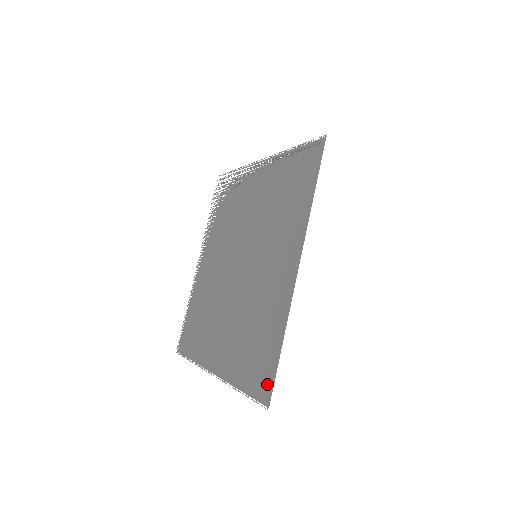
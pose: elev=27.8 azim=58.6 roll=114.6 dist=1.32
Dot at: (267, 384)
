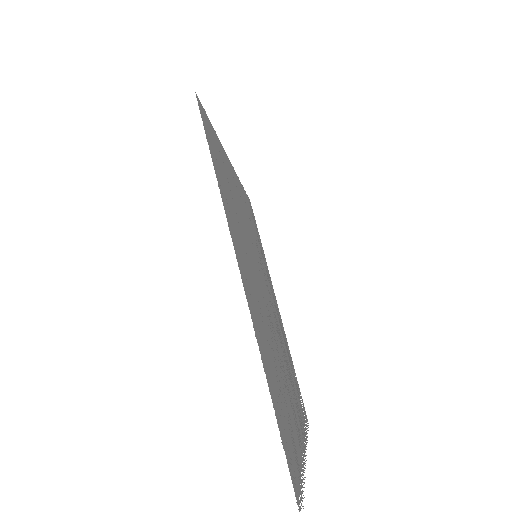
Dot at: (204, 117)
